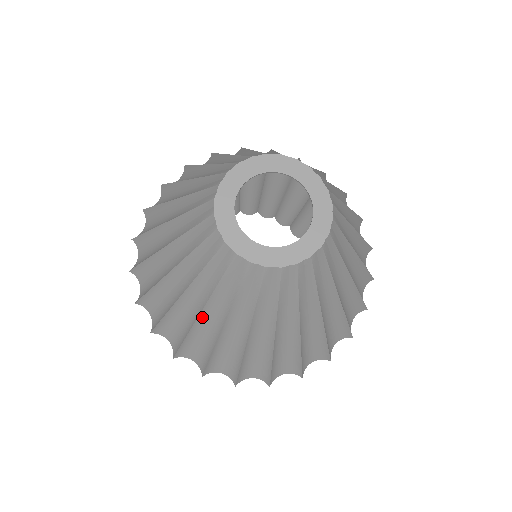
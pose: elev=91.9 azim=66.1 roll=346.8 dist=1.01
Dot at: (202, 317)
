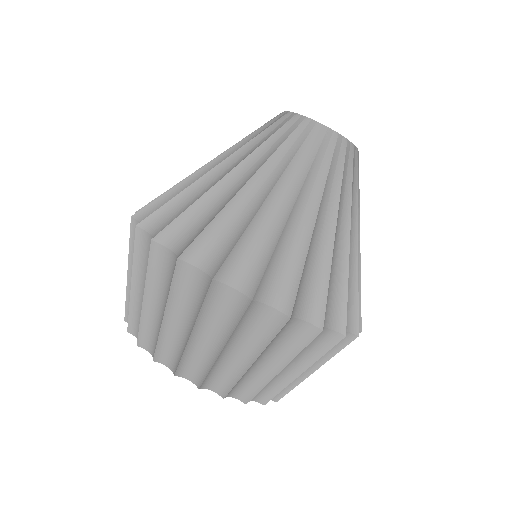
Dot at: (229, 177)
